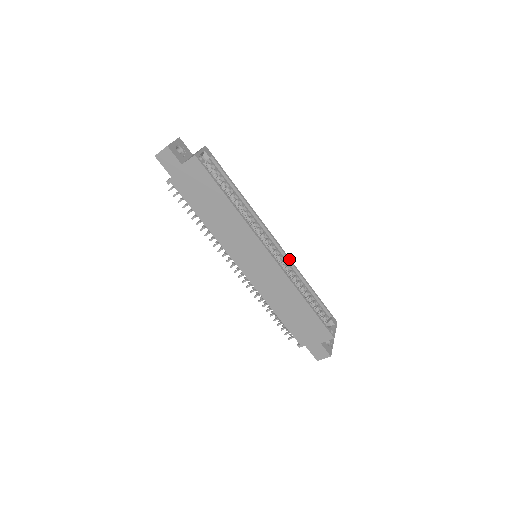
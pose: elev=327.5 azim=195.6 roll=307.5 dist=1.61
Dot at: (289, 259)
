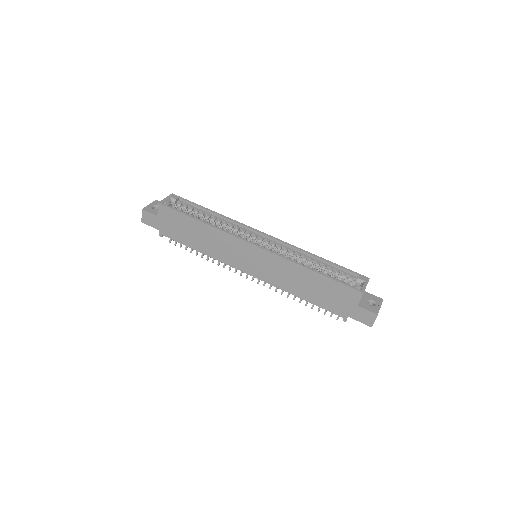
Dot at: (285, 243)
